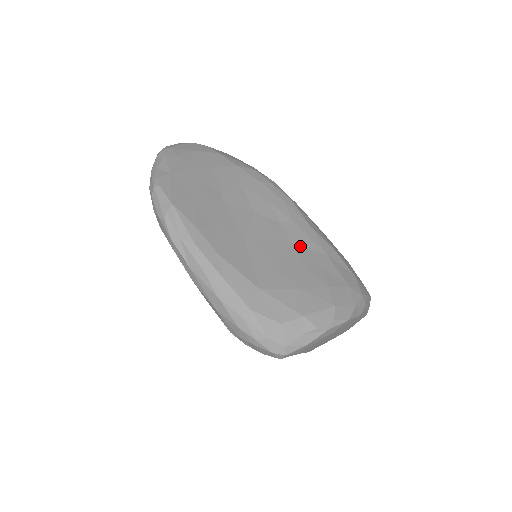
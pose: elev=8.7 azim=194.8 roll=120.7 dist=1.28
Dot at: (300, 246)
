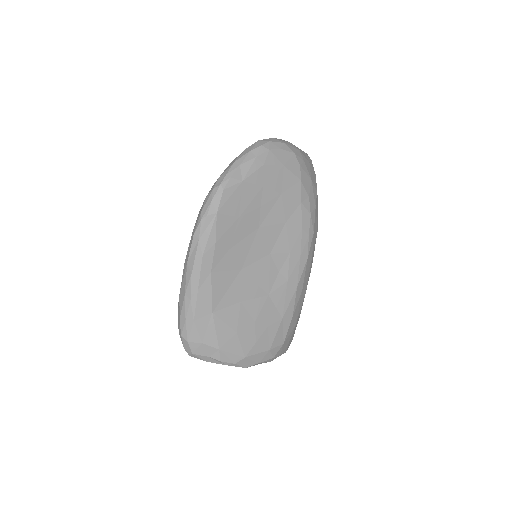
Dot at: (272, 300)
